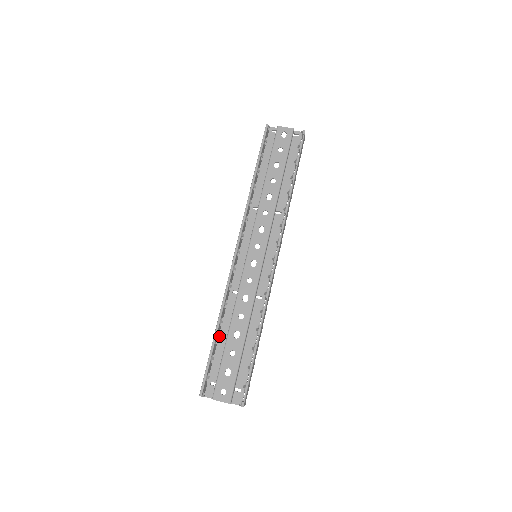
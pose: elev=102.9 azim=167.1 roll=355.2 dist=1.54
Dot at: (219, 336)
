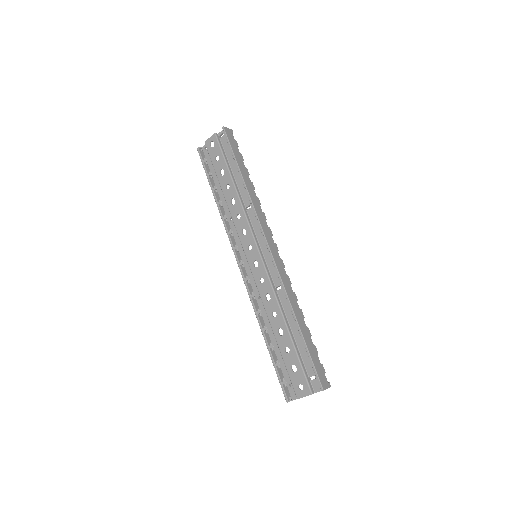
Dot at: (271, 342)
